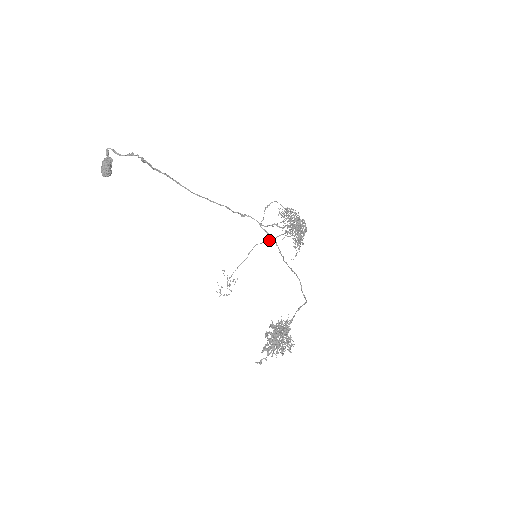
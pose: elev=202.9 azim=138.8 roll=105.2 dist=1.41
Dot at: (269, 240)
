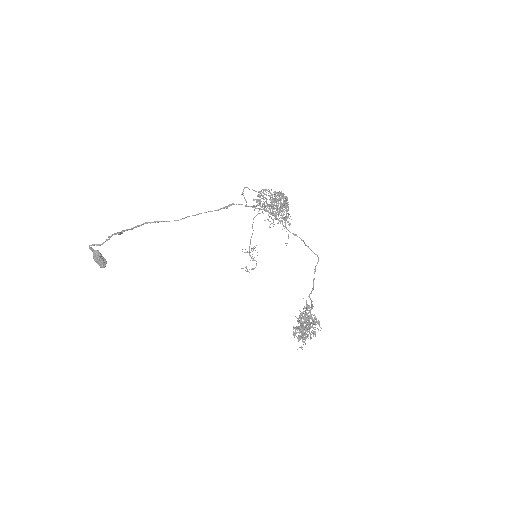
Dot at: occluded
